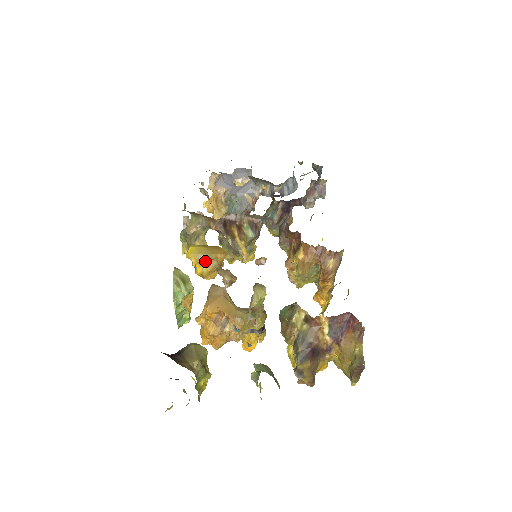
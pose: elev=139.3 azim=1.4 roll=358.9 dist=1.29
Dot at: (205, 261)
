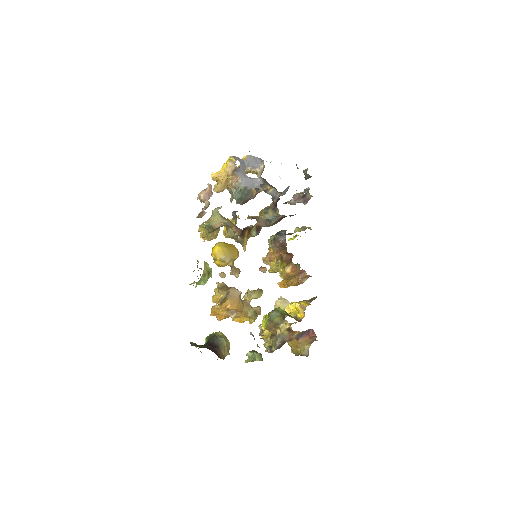
Dot at: (227, 261)
